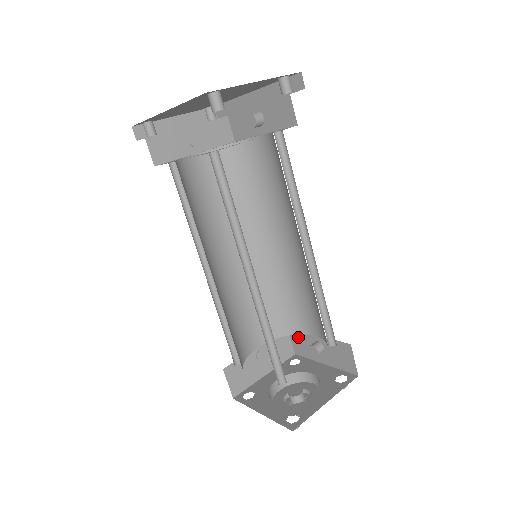
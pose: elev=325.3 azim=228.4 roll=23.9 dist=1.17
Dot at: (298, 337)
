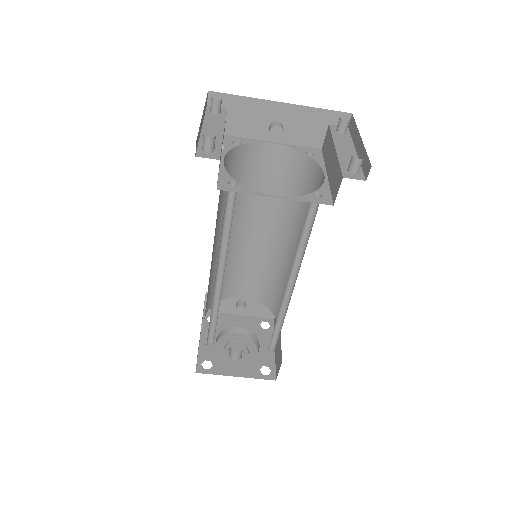
Dot at: occluded
